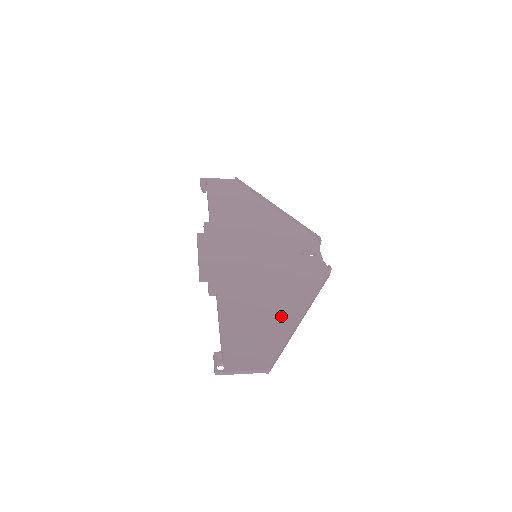
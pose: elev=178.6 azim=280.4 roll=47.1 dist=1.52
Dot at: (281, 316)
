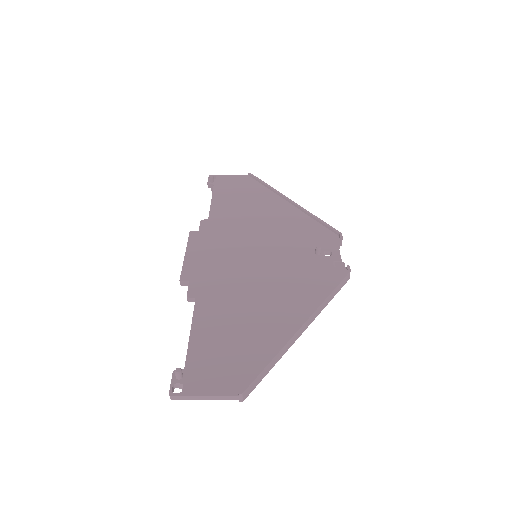
Dot at: (272, 327)
